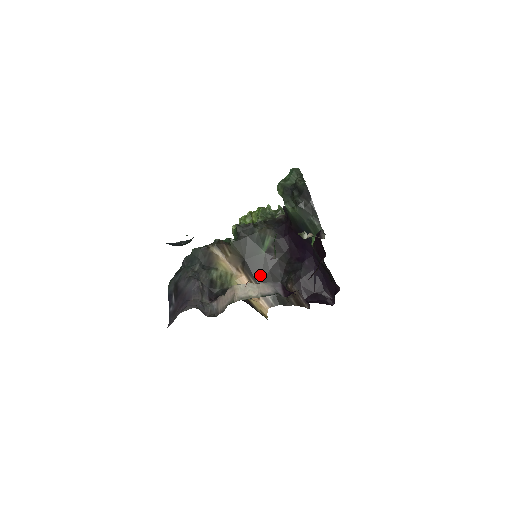
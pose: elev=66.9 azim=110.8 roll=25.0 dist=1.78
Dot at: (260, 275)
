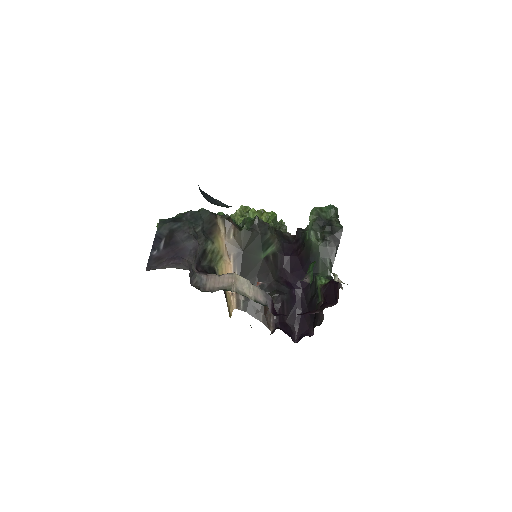
Dot at: (246, 274)
